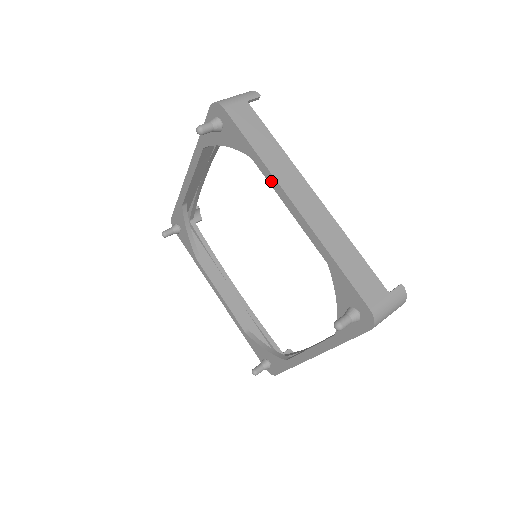
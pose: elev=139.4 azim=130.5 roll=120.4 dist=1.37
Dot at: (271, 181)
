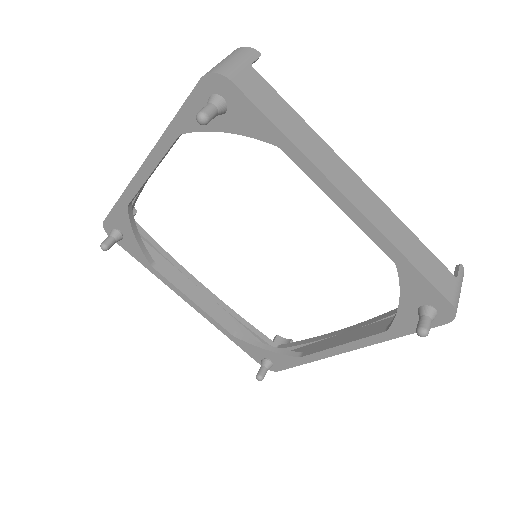
Dot at: (314, 176)
